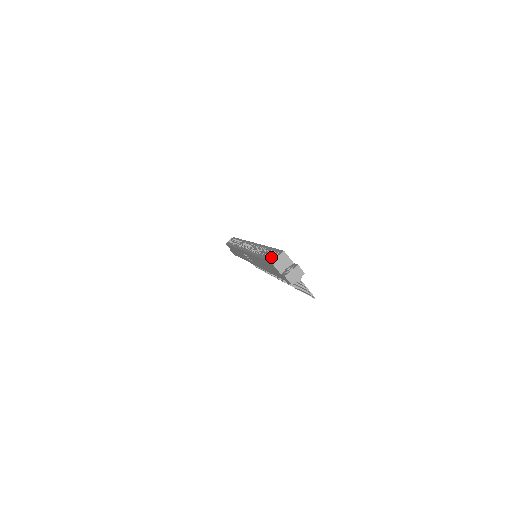
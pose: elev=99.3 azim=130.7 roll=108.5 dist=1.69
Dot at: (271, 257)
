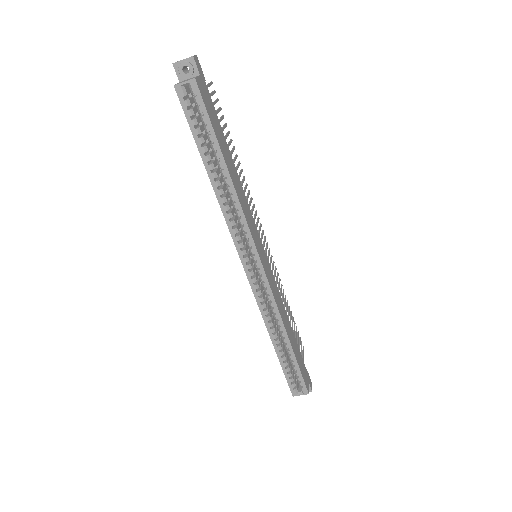
Dot at: (294, 387)
